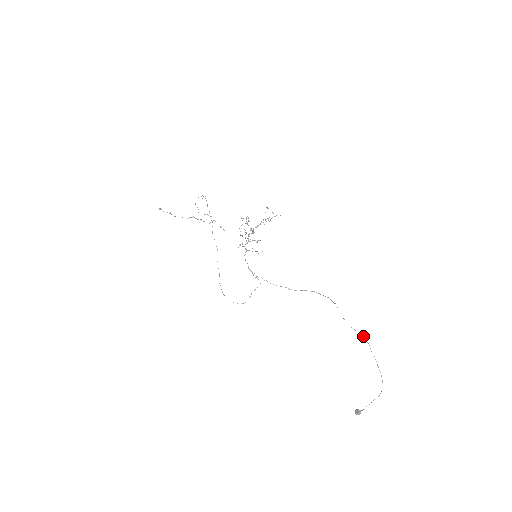
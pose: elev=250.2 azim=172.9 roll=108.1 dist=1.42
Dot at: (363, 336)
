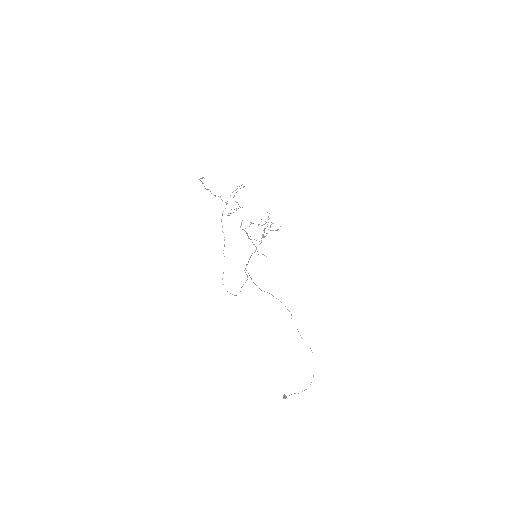
Dot at: occluded
